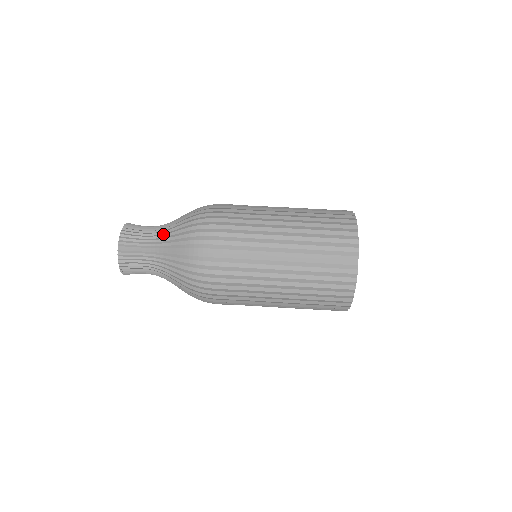
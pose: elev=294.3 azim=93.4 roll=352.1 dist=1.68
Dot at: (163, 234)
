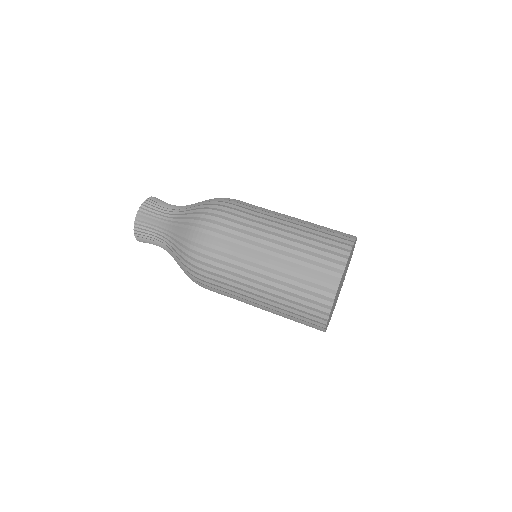
Dot at: (184, 206)
